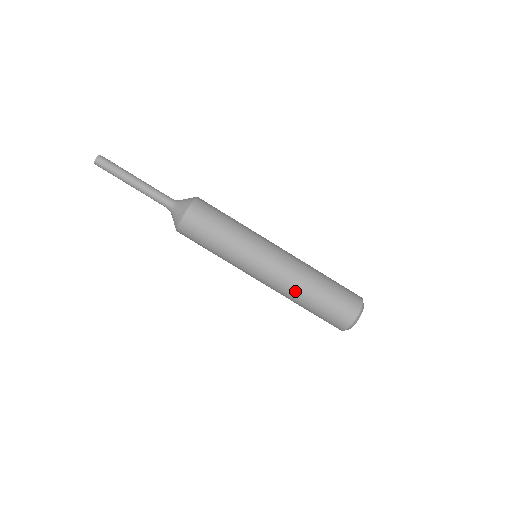
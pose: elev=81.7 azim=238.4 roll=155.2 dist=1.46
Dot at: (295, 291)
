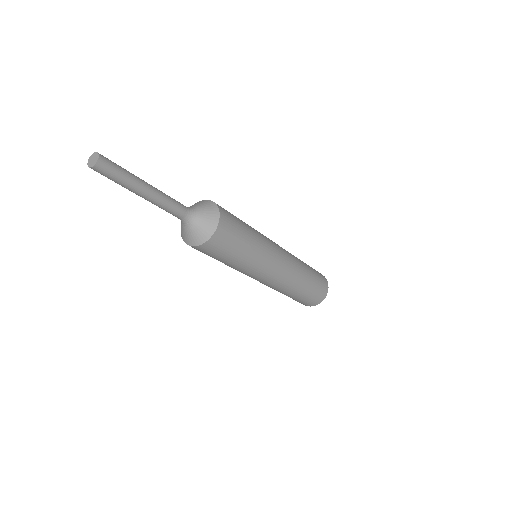
Dot at: occluded
